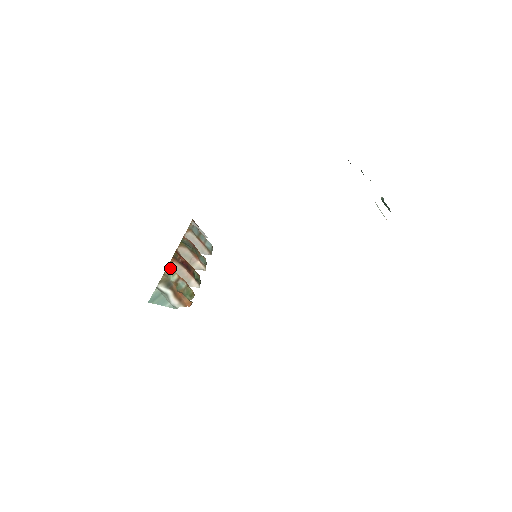
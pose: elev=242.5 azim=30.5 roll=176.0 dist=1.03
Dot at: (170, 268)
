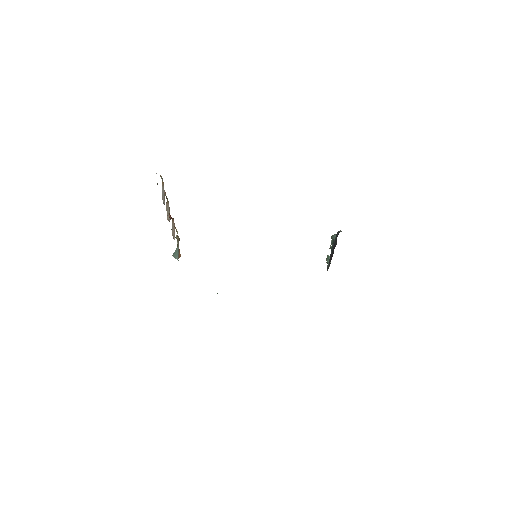
Dot at: (172, 225)
